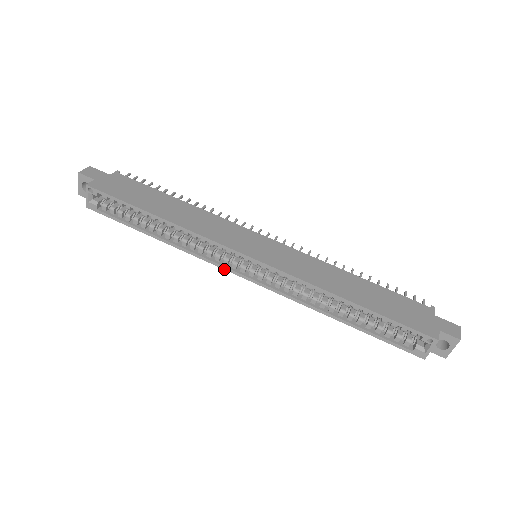
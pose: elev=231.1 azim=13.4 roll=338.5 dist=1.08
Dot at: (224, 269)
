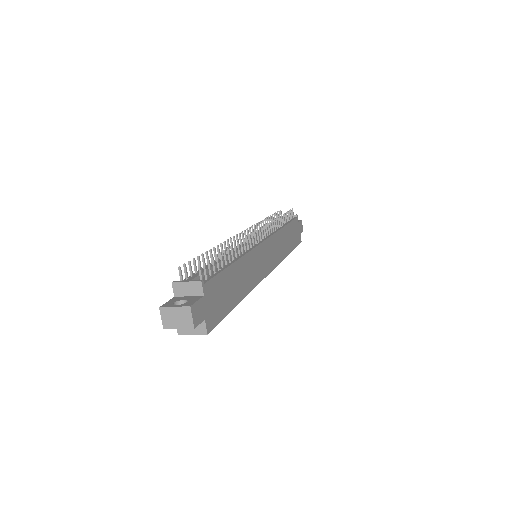
Dot at: occluded
